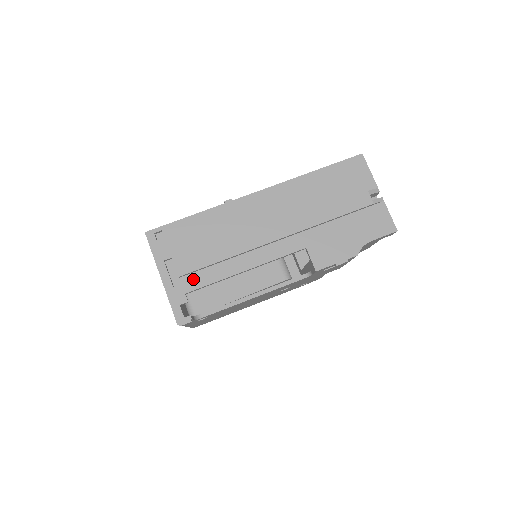
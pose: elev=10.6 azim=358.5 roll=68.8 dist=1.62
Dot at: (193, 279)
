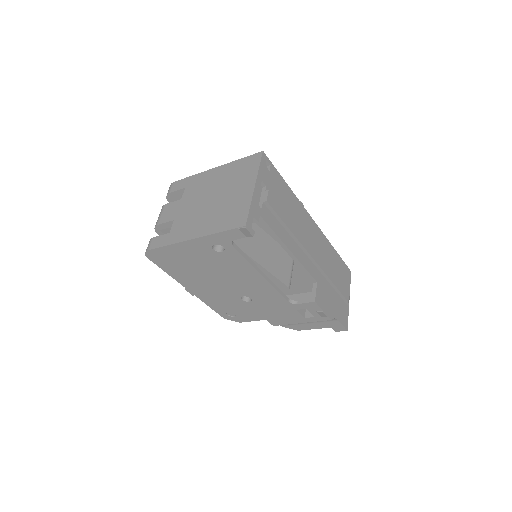
Dot at: (268, 214)
